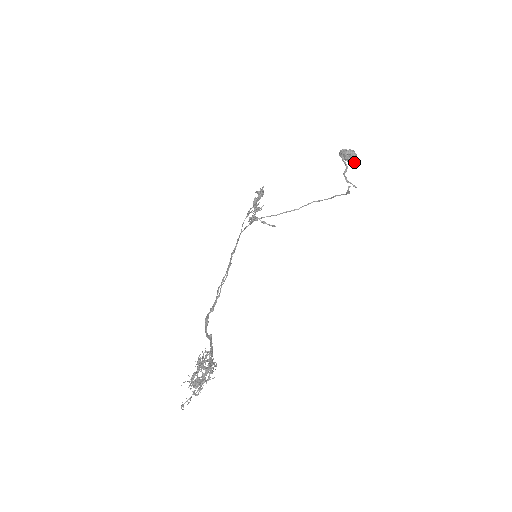
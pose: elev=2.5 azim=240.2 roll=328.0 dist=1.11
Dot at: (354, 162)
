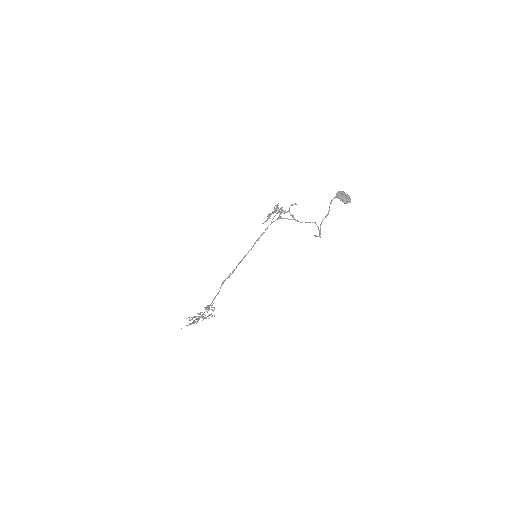
Dot at: (347, 203)
